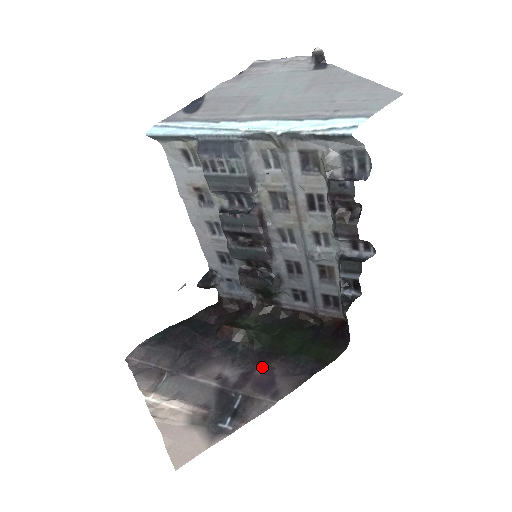
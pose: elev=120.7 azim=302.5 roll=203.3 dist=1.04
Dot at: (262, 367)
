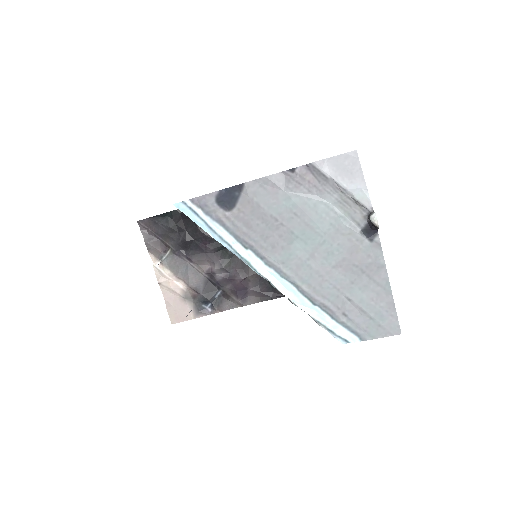
Dot at: (241, 278)
